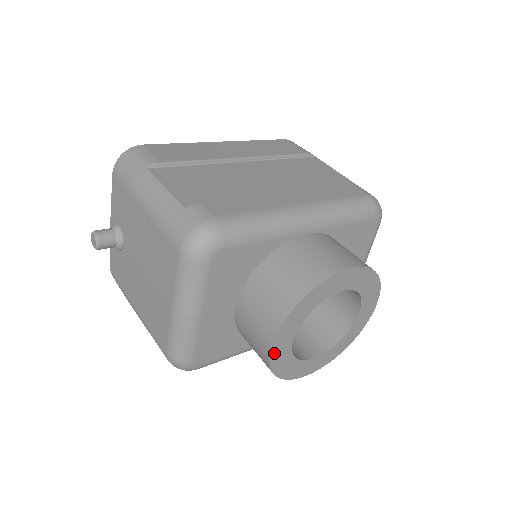
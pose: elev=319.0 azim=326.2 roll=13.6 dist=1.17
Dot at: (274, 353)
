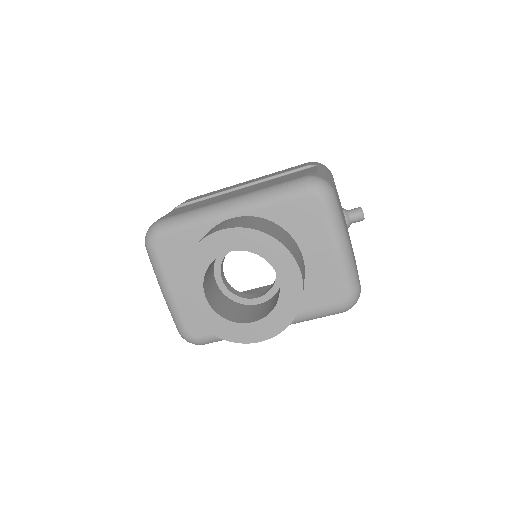
Dot at: (193, 309)
